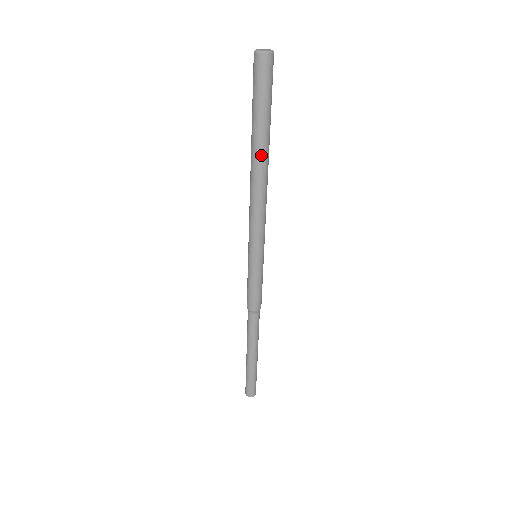
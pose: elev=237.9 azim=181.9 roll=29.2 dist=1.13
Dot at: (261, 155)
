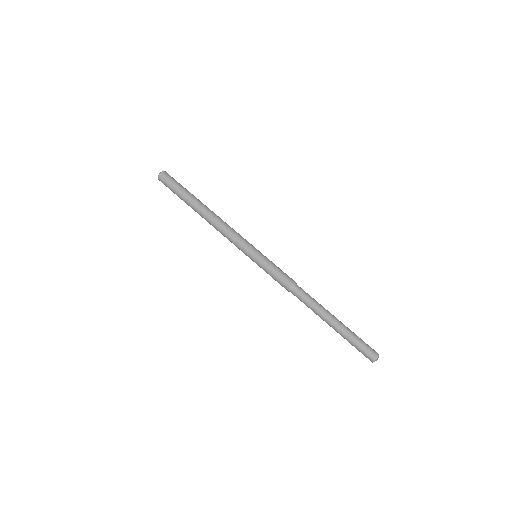
Dot at: (197, 209)
